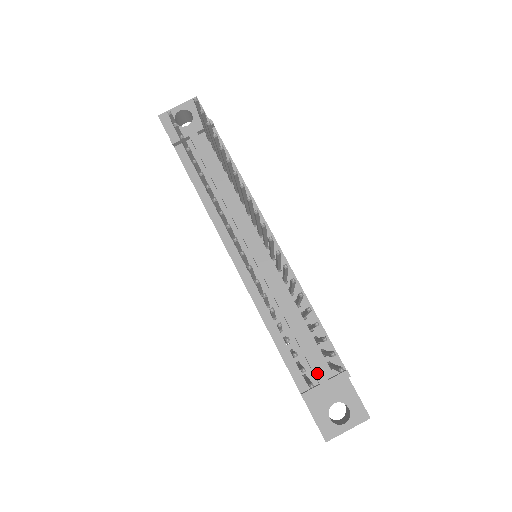
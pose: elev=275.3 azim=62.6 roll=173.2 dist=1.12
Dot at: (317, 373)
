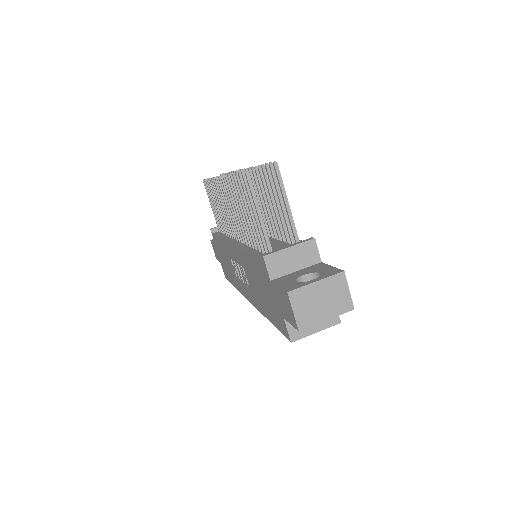
Dot at: (281, 245)
